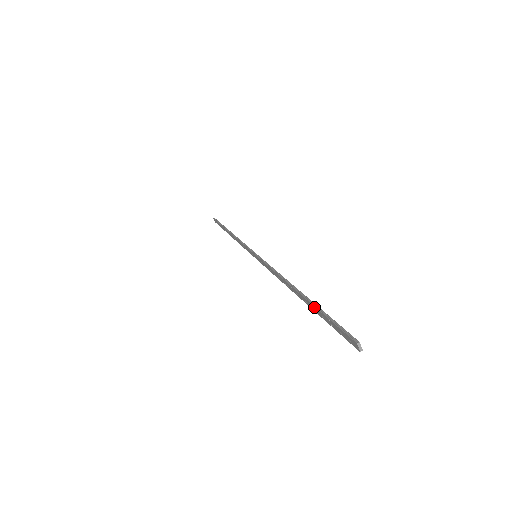
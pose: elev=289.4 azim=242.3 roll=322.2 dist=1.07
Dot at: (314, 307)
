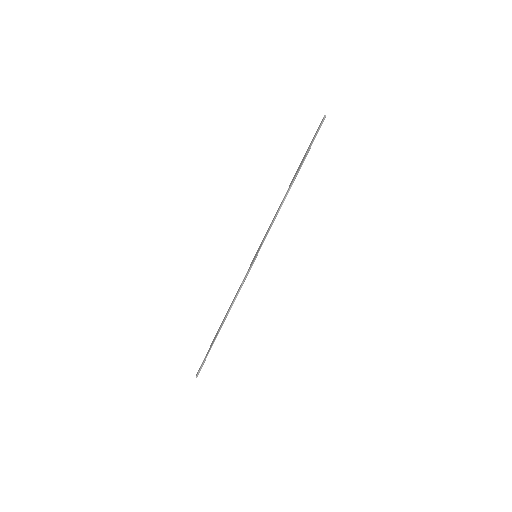
Dot at: (212, 344)
